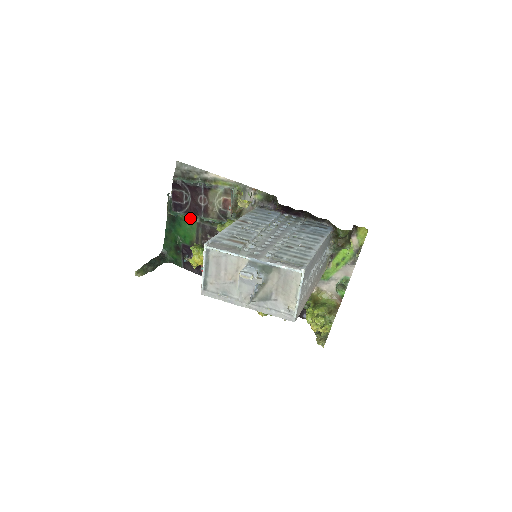
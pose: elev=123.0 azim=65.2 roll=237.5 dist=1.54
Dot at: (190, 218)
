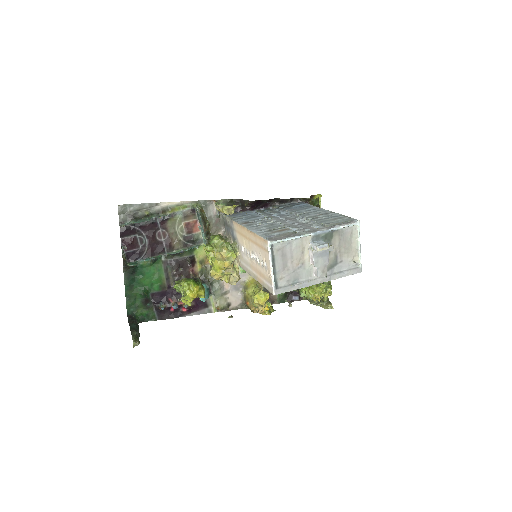
Dot at: (155, 260)
